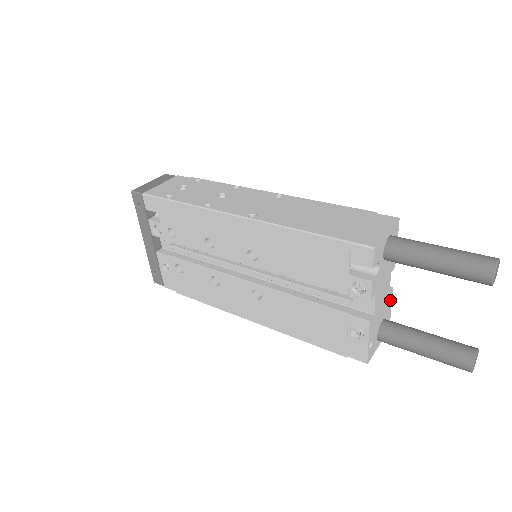
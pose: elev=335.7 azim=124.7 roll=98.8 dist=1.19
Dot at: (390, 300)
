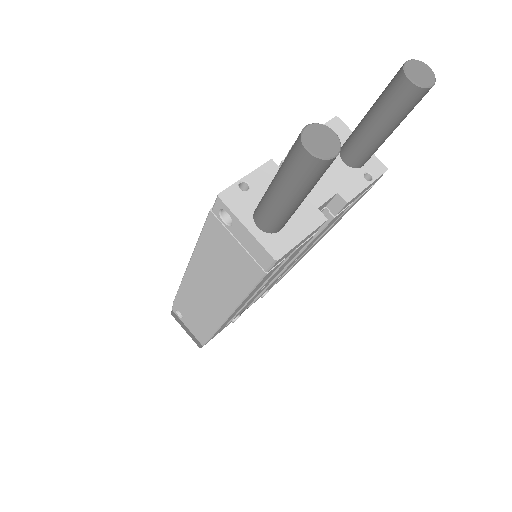
Dot at: (311, 224)
